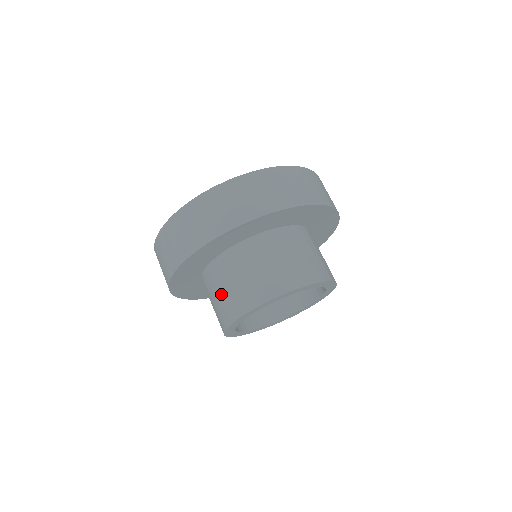
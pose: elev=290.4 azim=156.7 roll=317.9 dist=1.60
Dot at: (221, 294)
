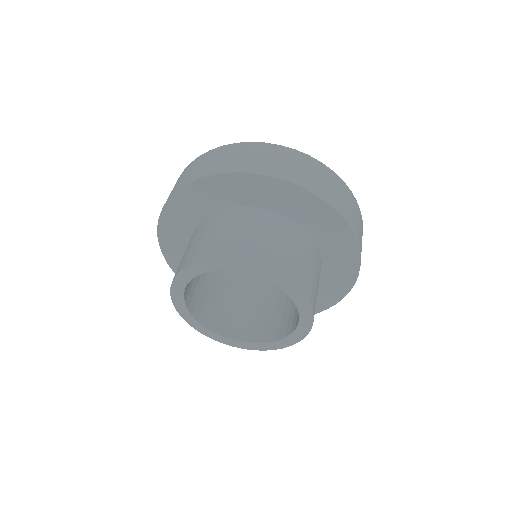
Dot at: (214, 234)
